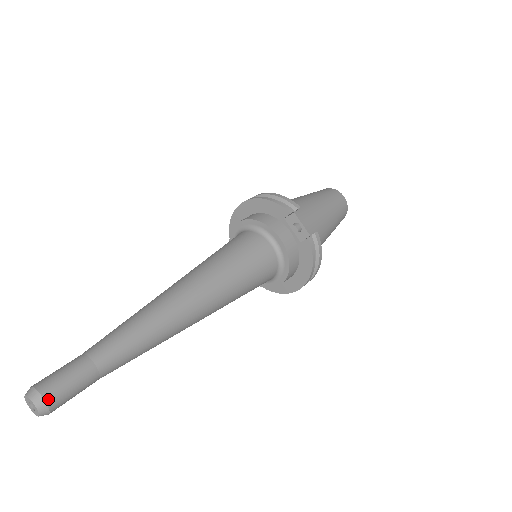
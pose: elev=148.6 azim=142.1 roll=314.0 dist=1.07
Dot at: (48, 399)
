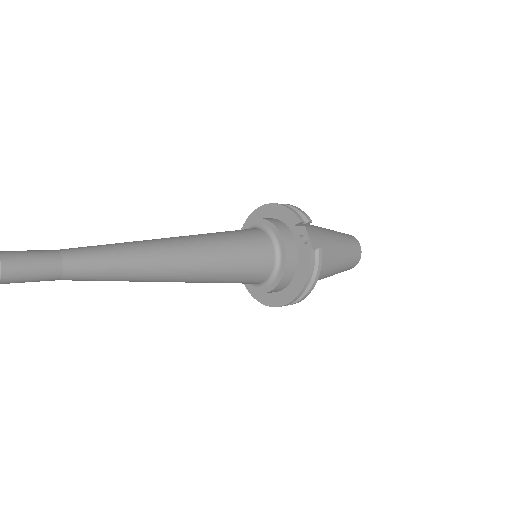
Dot at: (5, 265)
